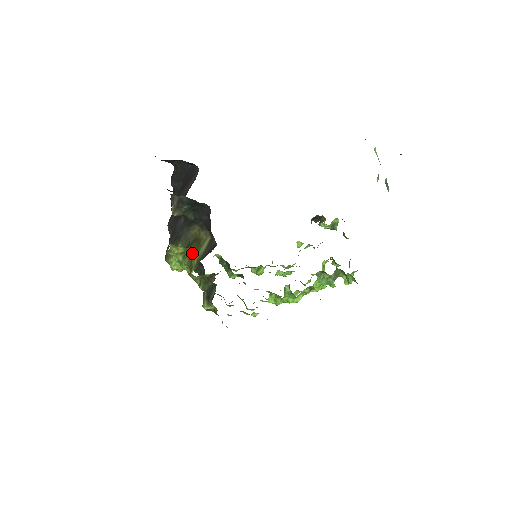
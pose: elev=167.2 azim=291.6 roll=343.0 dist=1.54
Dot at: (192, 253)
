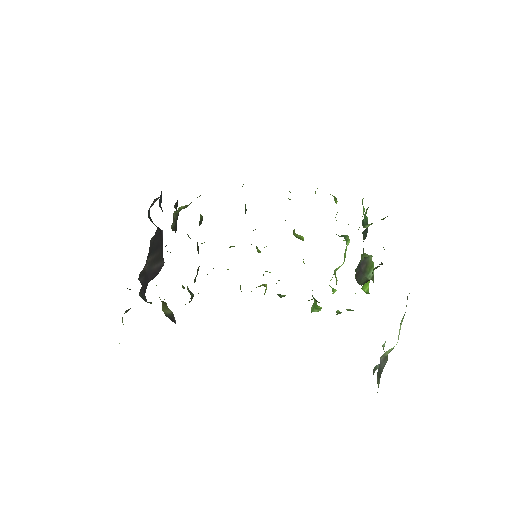
Dot at: occluded
